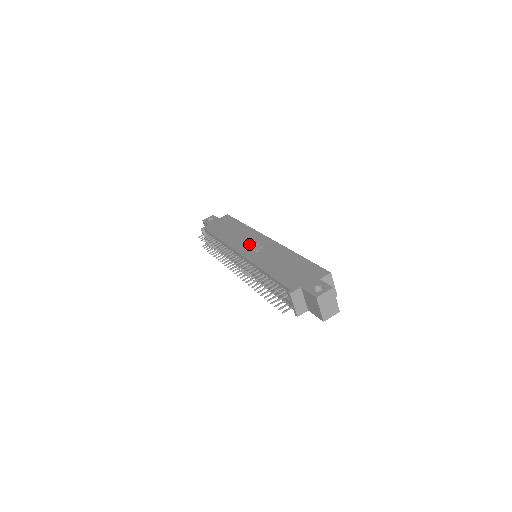
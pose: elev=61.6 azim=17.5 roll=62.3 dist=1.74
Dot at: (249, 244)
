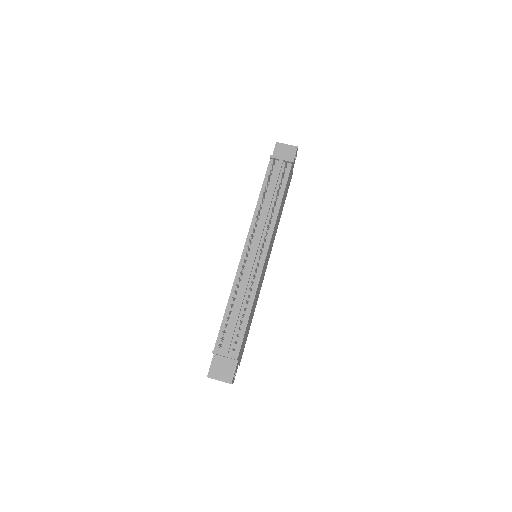
Dot at: occluded
